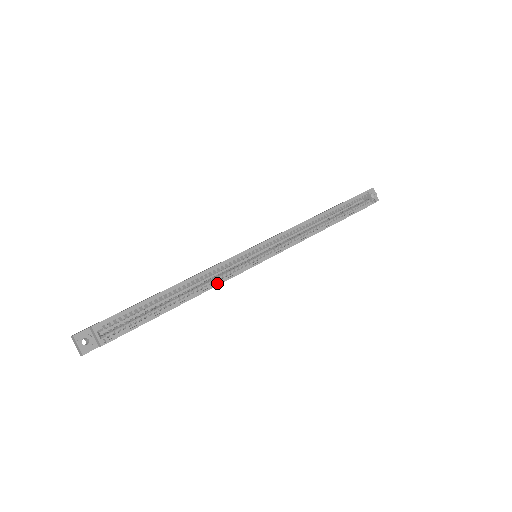
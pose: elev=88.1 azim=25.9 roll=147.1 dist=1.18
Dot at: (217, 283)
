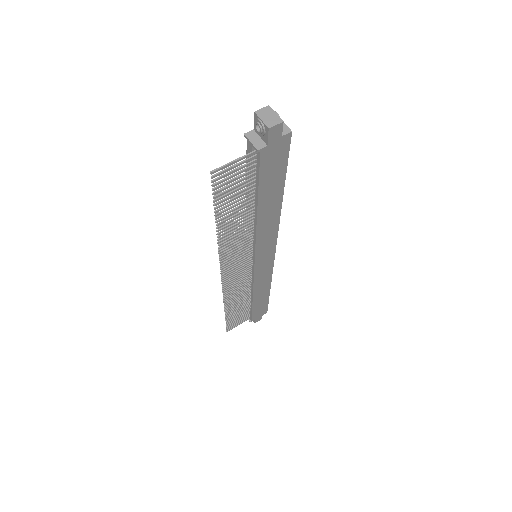
Dot at: (278, 219)
